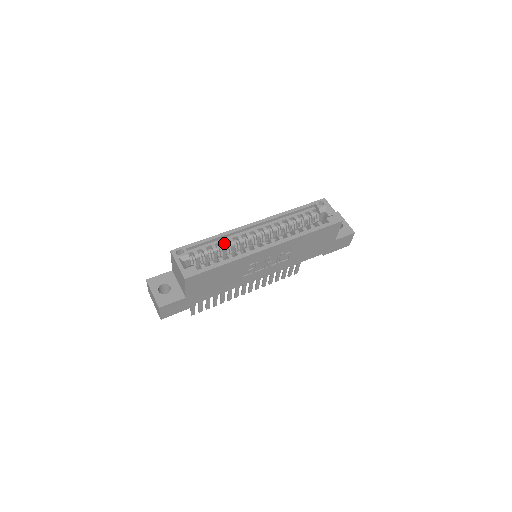
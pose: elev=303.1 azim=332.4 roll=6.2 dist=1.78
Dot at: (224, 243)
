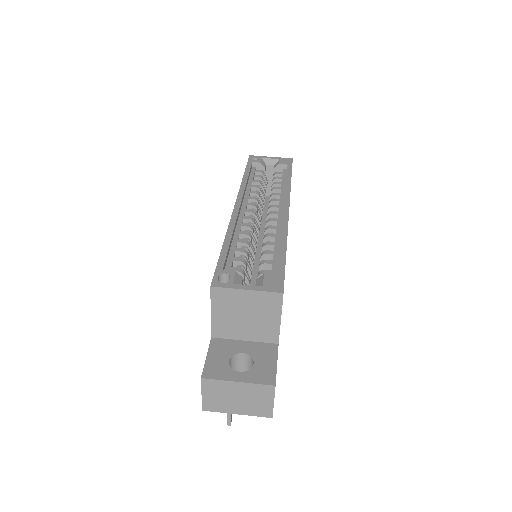
Dot at: (243, 239)
